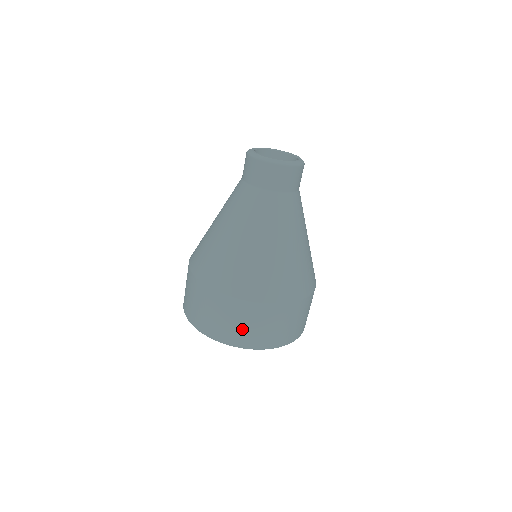
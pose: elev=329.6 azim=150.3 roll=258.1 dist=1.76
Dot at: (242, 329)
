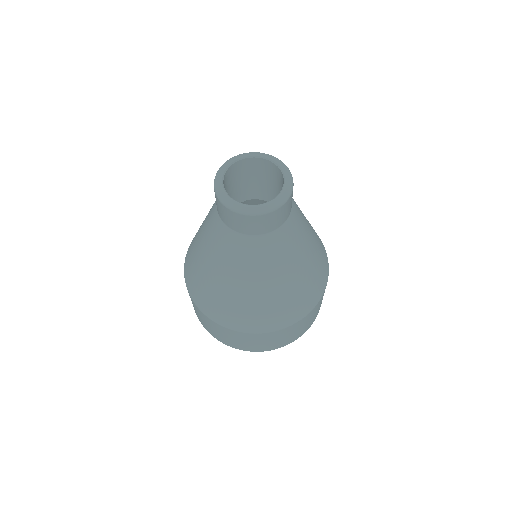
Dot at: (314, 316)
